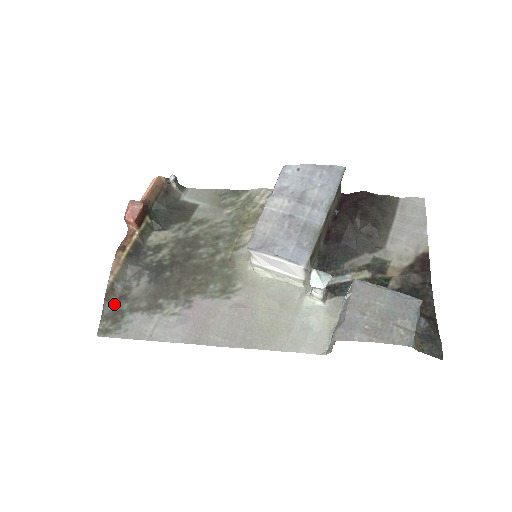
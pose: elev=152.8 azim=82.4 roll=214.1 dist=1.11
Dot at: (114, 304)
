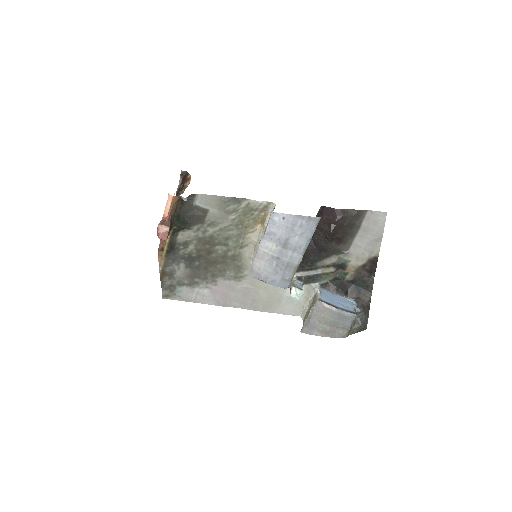
Dot at: (167, 281)
